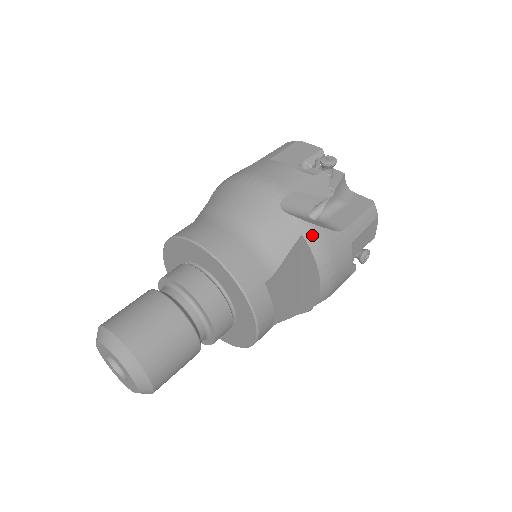
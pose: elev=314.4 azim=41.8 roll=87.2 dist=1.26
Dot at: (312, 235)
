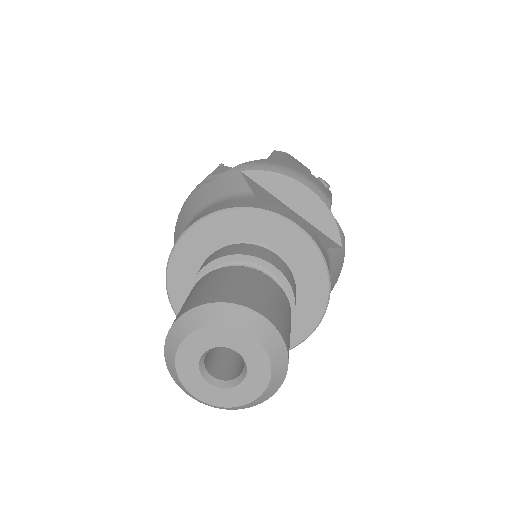
Dot at: (248, 166)
